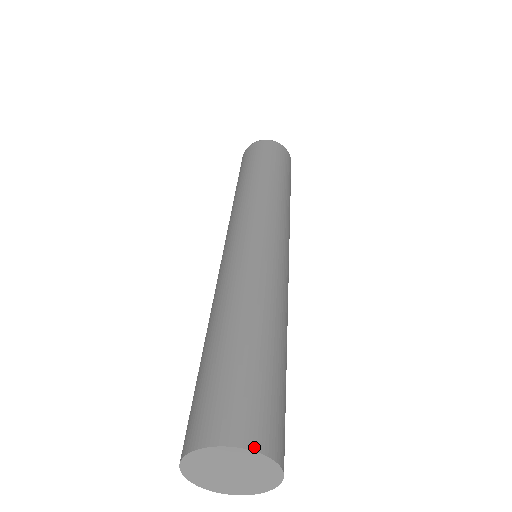
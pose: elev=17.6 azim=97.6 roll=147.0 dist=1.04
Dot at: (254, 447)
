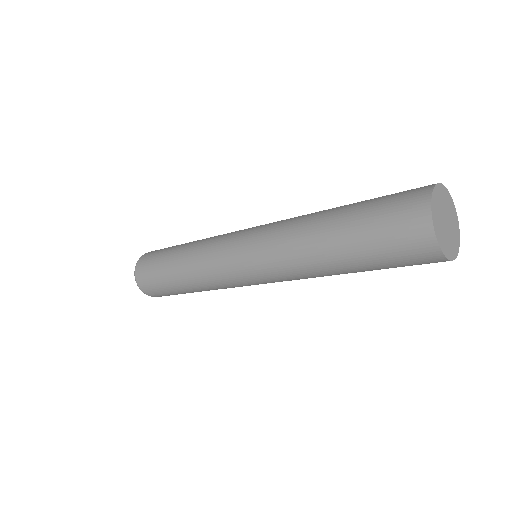
Dot at: (452, 208)
